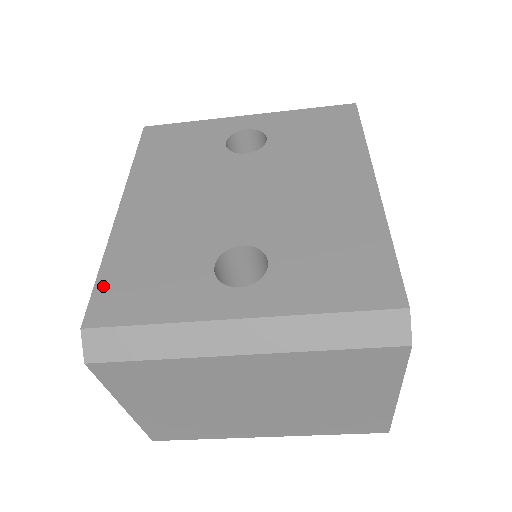
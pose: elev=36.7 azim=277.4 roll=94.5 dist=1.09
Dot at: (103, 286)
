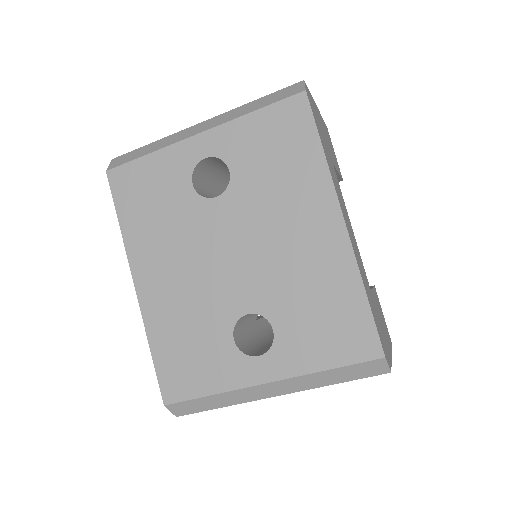
Dot at: (161, 369)
